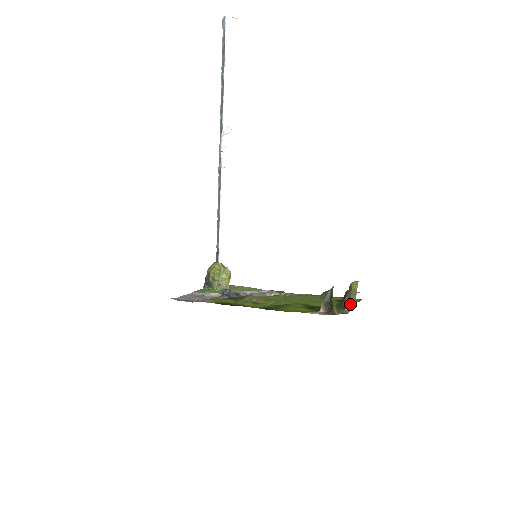
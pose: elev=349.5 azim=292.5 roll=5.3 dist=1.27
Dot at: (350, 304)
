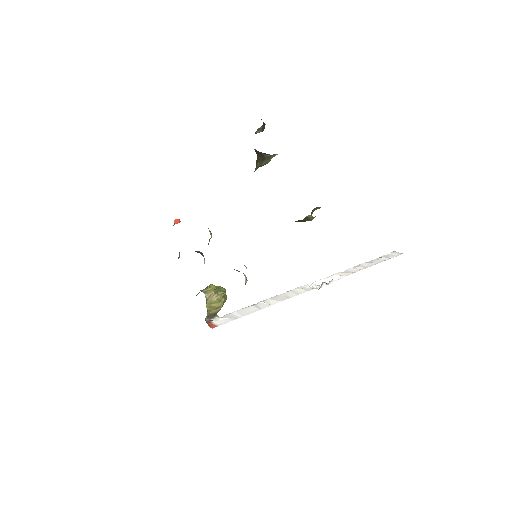
Dot at: occluded
